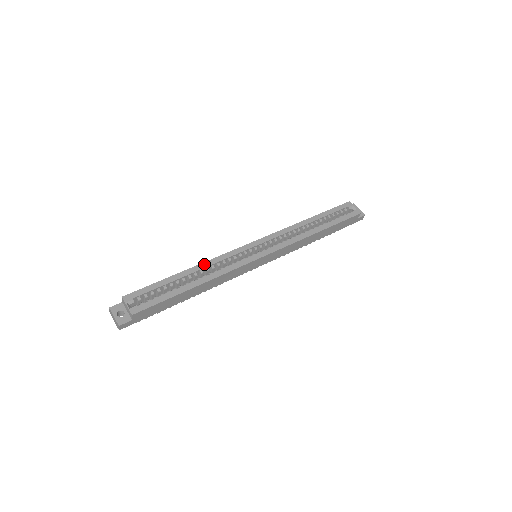
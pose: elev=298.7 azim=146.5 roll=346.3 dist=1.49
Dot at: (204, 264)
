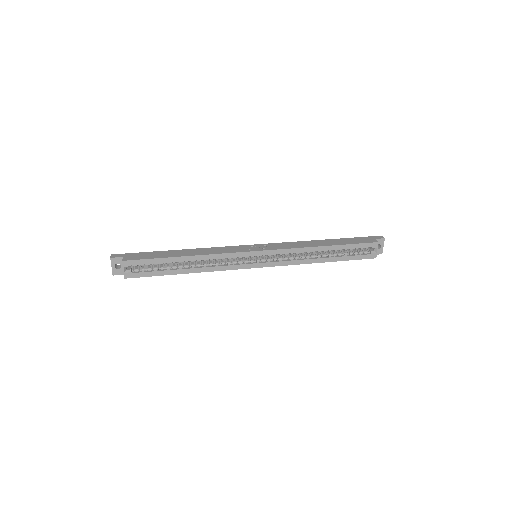
Dot at: (204, 257)
